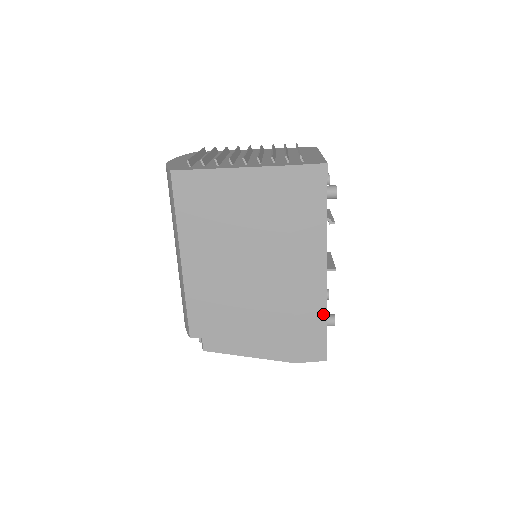
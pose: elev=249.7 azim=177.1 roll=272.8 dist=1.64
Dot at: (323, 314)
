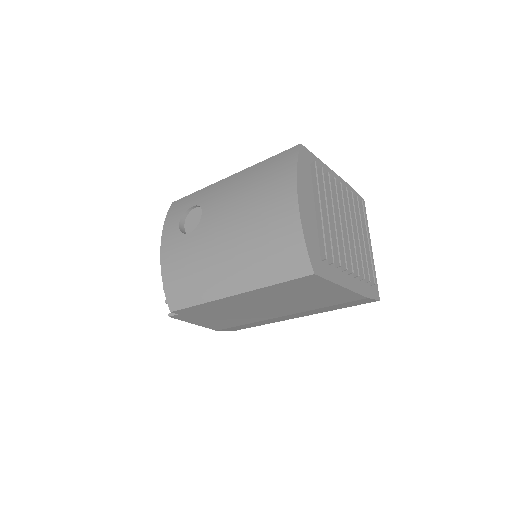
Dot at: occluded
